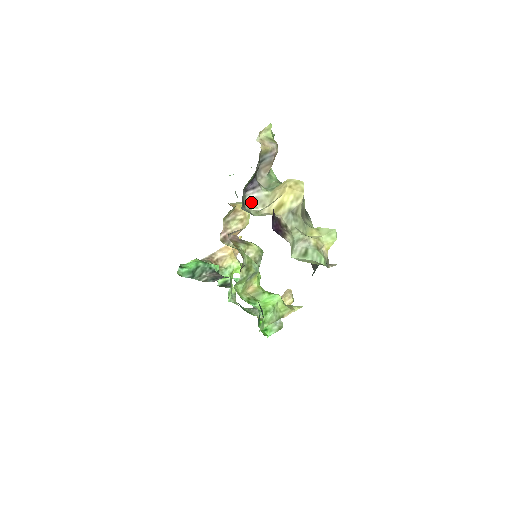
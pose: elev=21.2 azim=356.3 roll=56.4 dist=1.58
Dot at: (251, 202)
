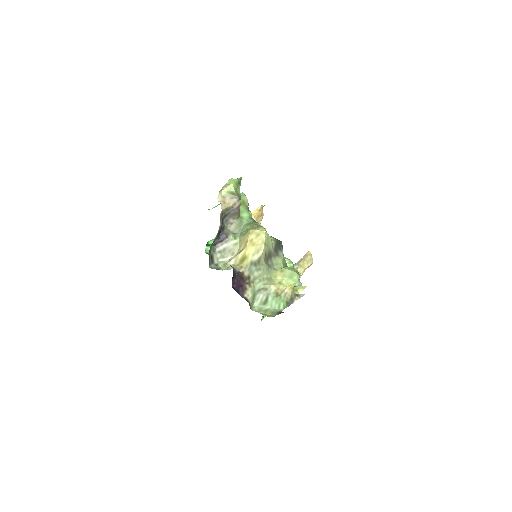
Dot at: (221, 253)
